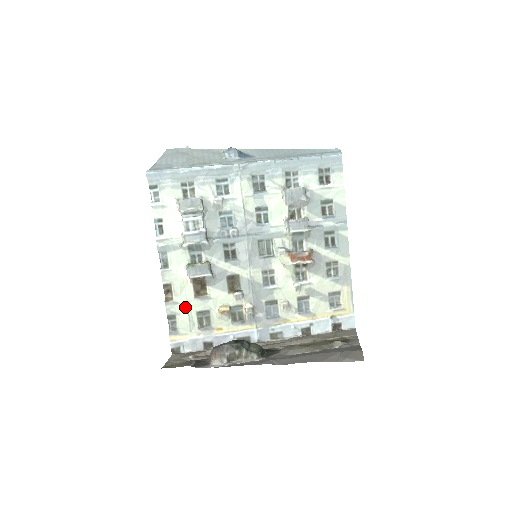
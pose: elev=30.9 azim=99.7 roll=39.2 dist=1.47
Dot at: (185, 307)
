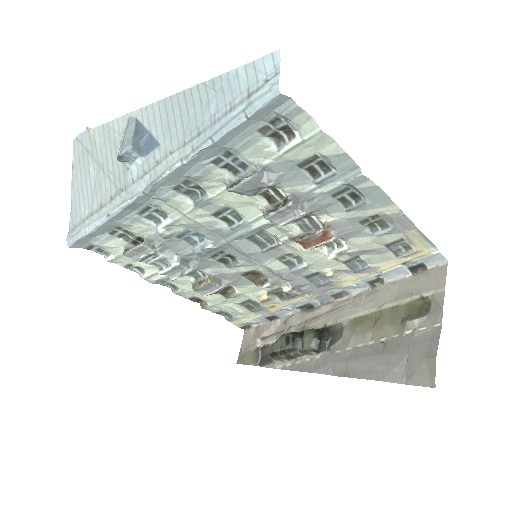
Dot at: (224, 304)
